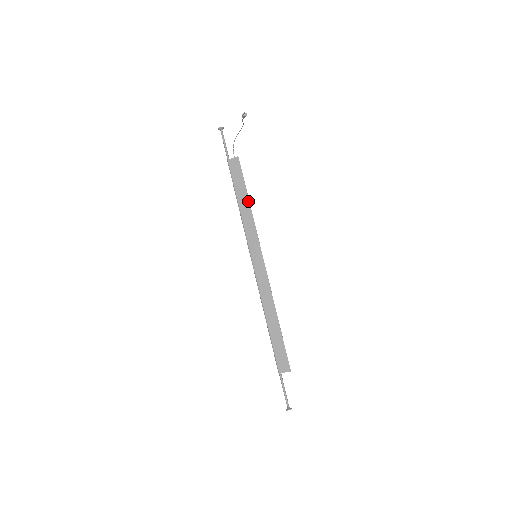
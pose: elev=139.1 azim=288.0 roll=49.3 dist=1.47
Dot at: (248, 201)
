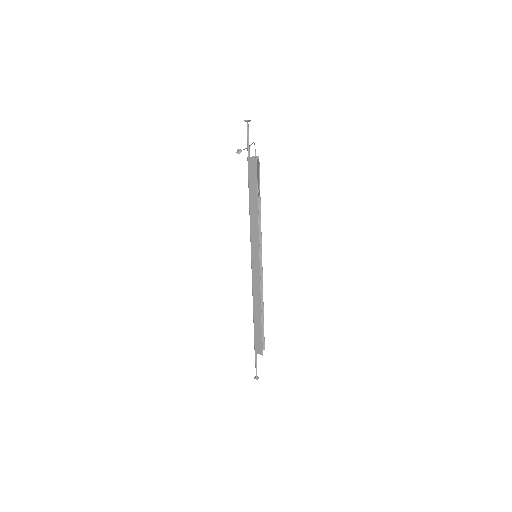
Dot at: (257, 206)
